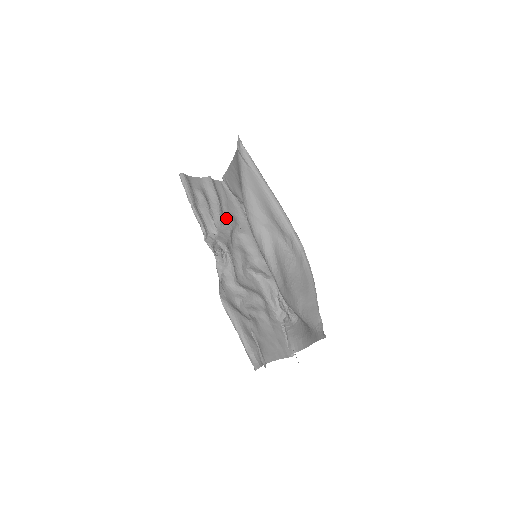
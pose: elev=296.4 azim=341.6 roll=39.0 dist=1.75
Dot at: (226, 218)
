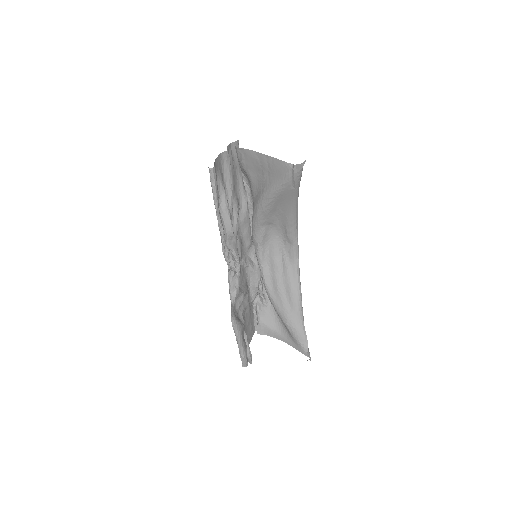
Dot at: (233, 205)
